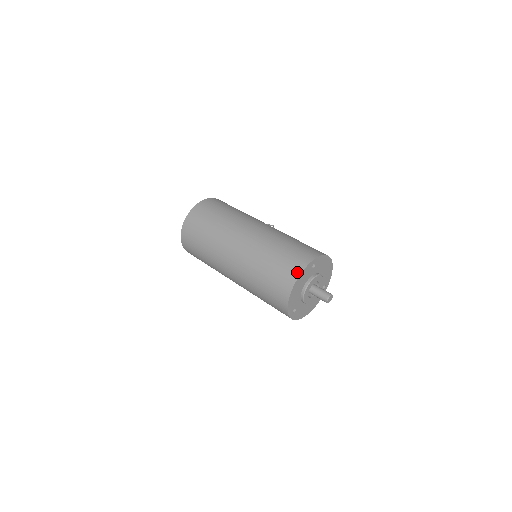
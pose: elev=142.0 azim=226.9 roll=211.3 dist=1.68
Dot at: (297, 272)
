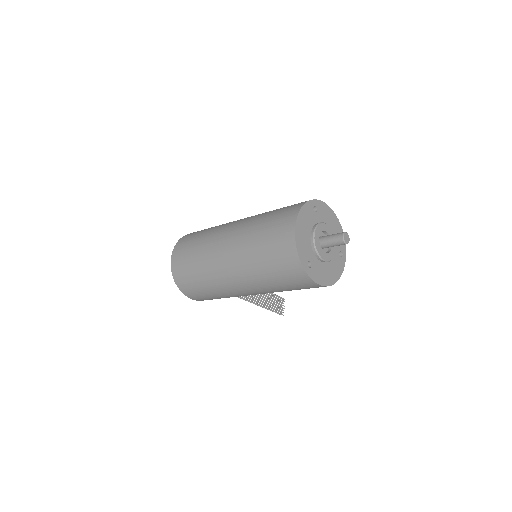
Dot at: (296, 210)
